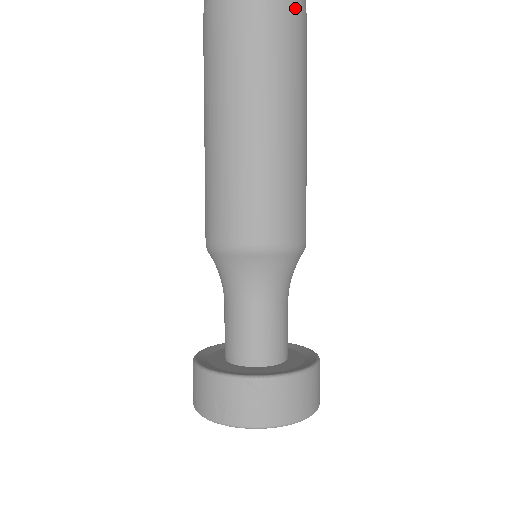
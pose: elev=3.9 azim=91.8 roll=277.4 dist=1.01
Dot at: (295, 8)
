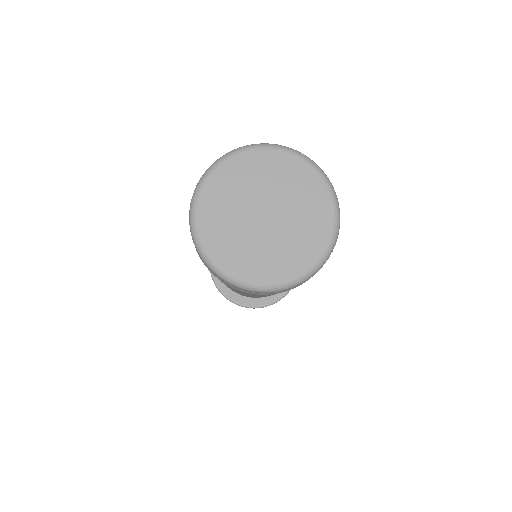
Dot at: occluded
